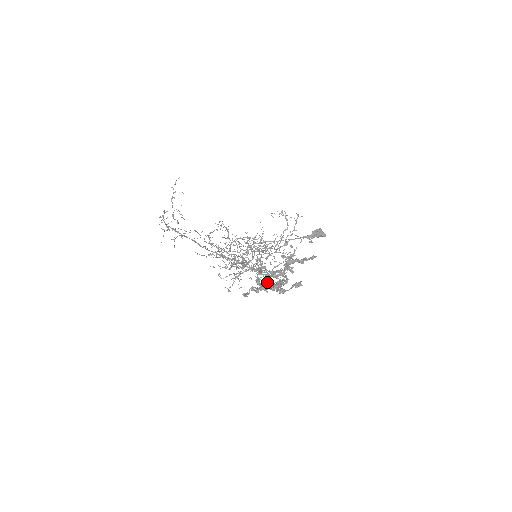
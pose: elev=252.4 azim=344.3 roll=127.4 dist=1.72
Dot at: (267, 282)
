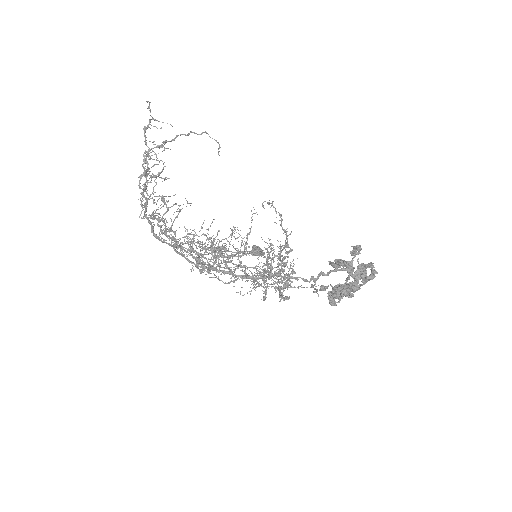
Dot at: (374, 275)
